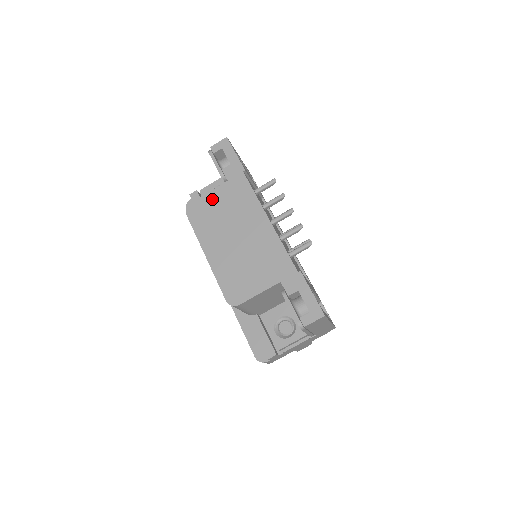
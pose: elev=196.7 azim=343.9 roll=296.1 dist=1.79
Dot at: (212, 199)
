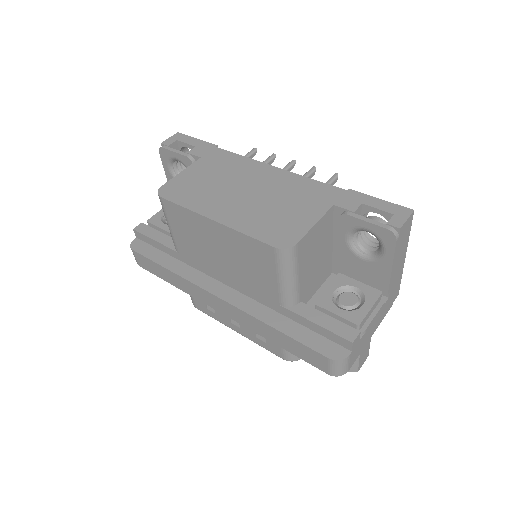
Dot at: (189, 175)
